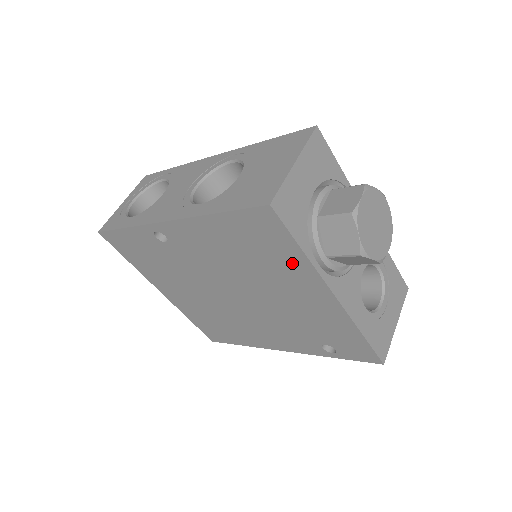
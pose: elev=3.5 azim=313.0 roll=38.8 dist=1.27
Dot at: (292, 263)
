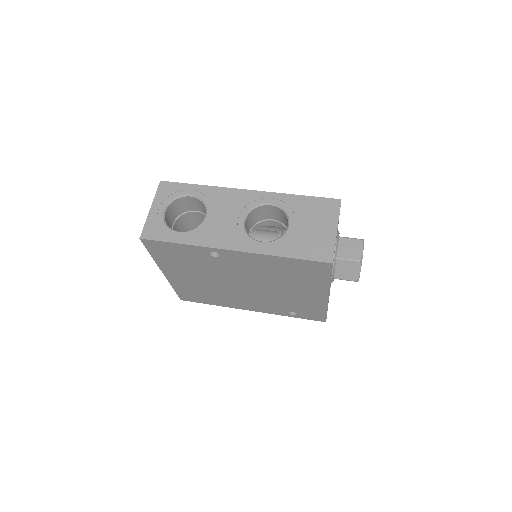
Dot at: (316, 283)
